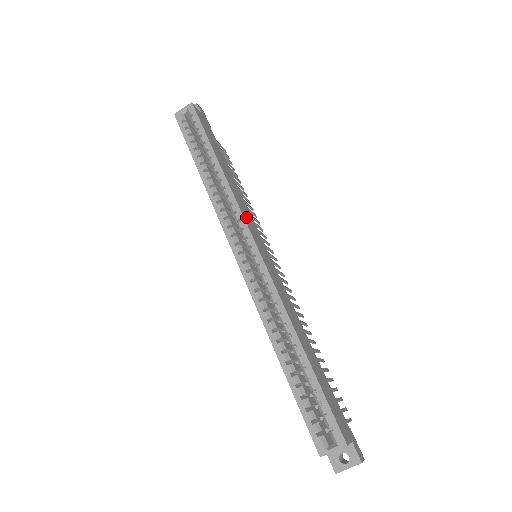
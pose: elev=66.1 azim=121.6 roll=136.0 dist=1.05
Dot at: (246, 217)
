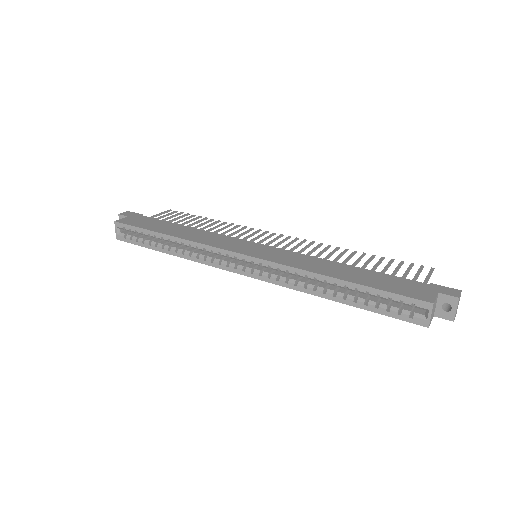
Dot at: (221, 245)
